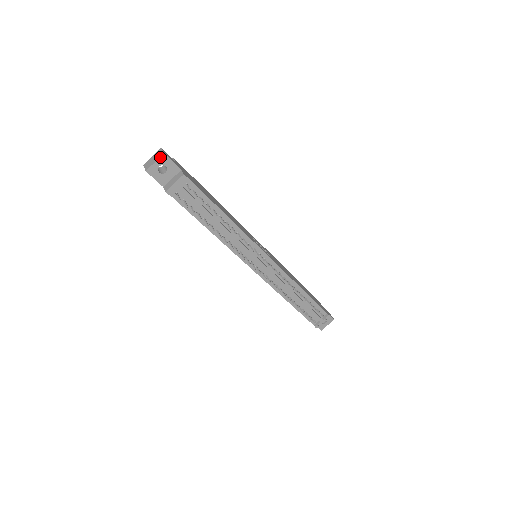
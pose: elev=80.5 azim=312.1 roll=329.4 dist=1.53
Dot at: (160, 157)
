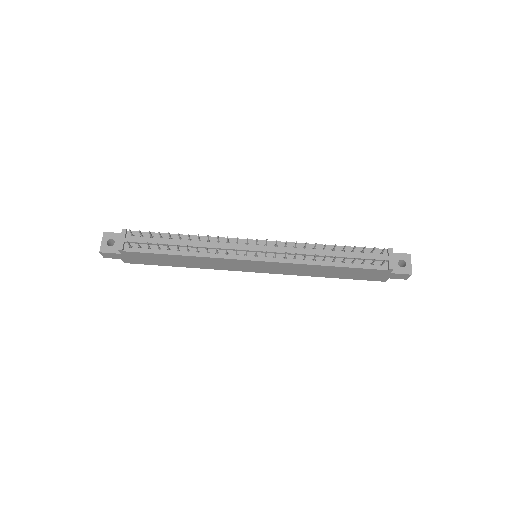
Dot at: (103, 236)
